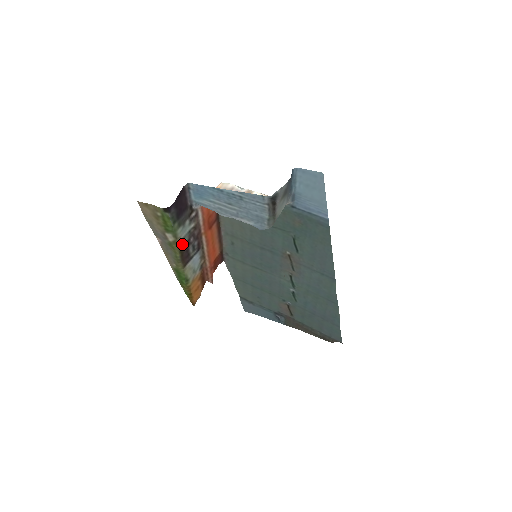
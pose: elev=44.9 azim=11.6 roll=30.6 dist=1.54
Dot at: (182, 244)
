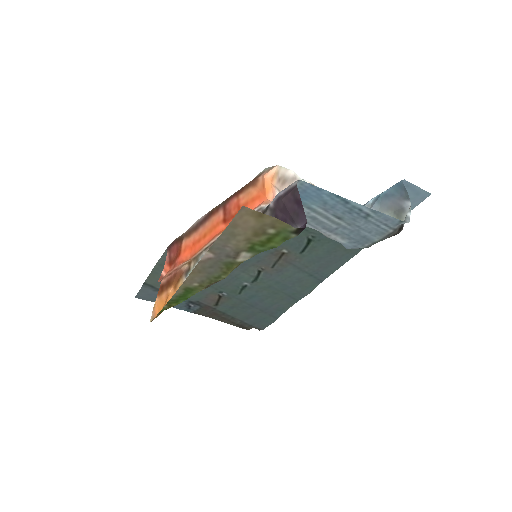
Dot at: occluded
